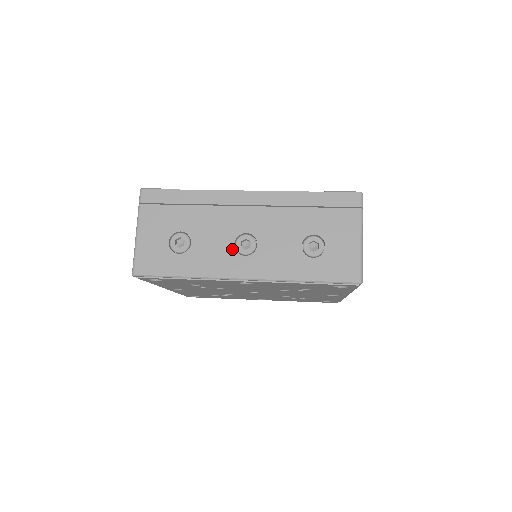
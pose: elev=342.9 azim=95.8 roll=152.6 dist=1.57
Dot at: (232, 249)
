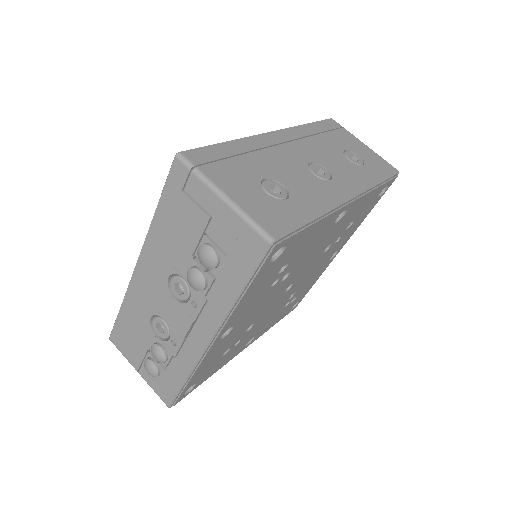
Dot at: (317, 178)
